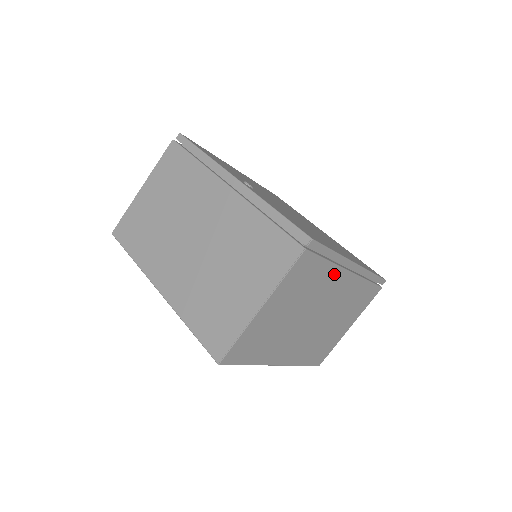
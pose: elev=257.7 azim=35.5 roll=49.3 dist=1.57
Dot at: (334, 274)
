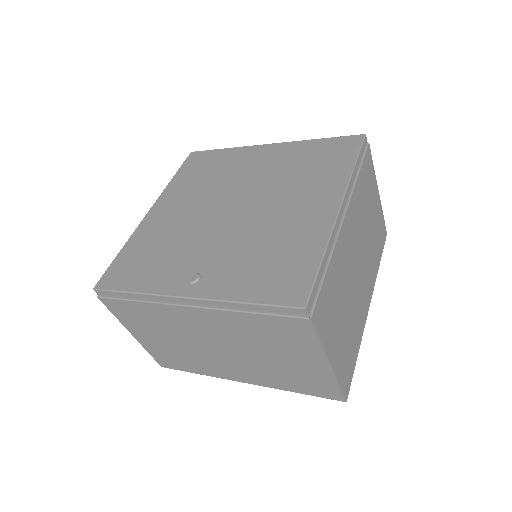
Dot at: (338, 249)
